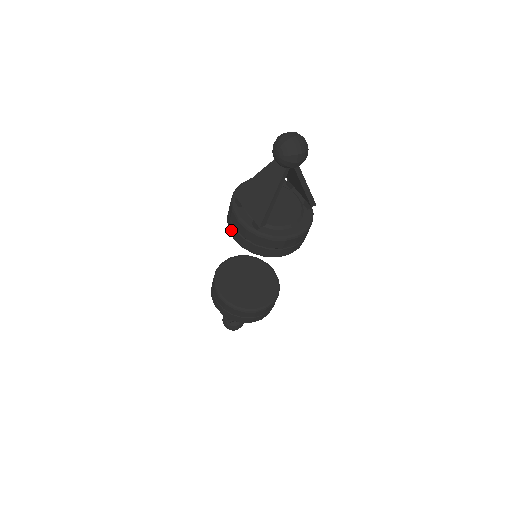
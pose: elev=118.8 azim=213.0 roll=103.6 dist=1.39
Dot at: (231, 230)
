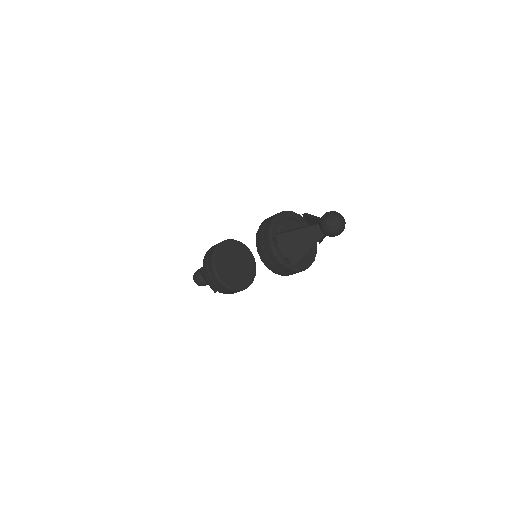
Dot at: (262, 256)
